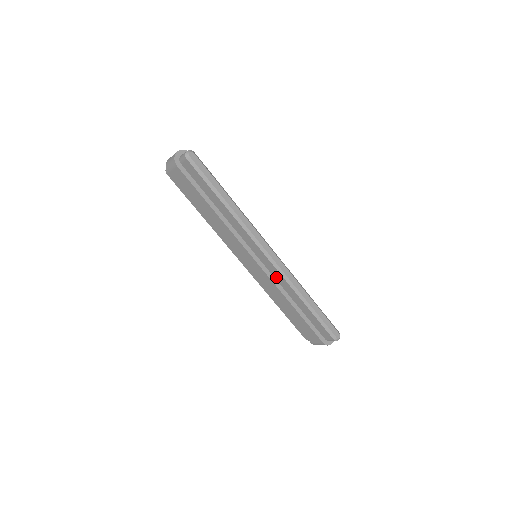
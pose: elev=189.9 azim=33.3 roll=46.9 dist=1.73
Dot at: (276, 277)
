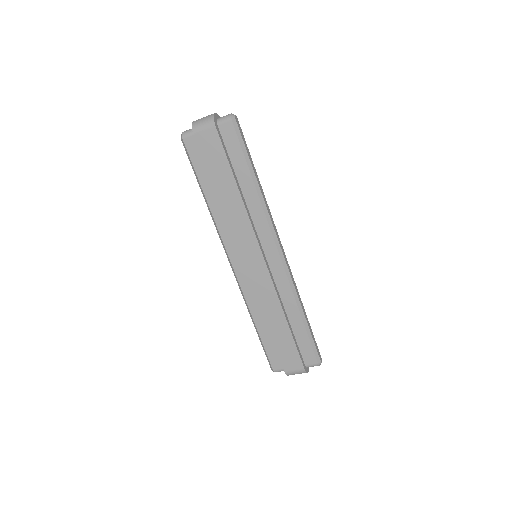
Dot at: (278, 281)
